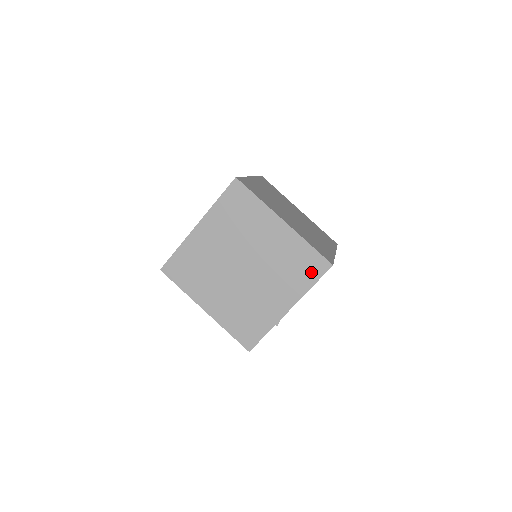
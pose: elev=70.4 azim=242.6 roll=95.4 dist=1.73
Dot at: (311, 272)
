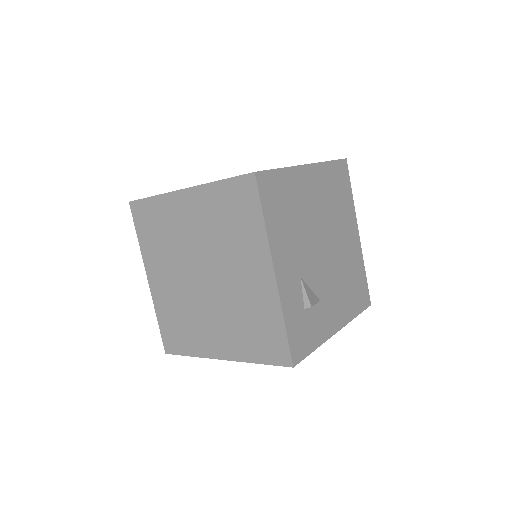
Dot at: (247, 206)
